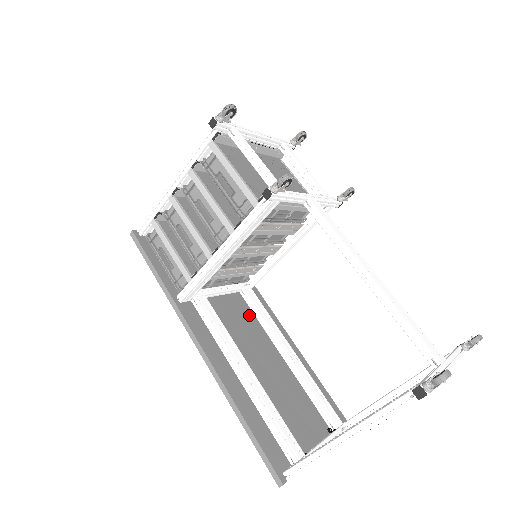
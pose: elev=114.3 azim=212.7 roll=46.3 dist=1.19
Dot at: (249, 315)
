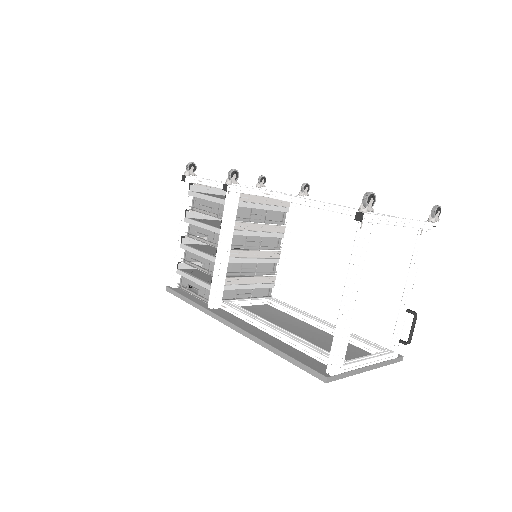
Dot at: (278, 312)
